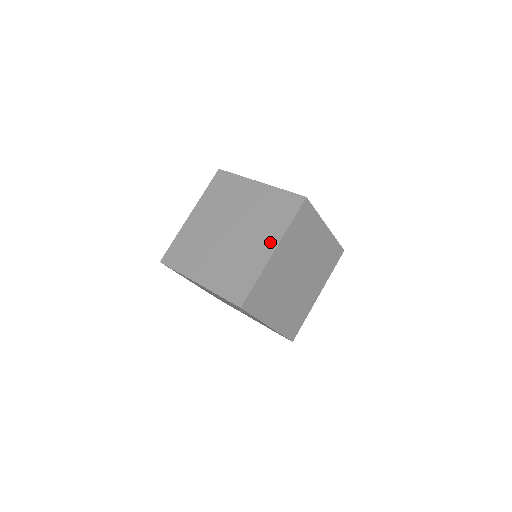
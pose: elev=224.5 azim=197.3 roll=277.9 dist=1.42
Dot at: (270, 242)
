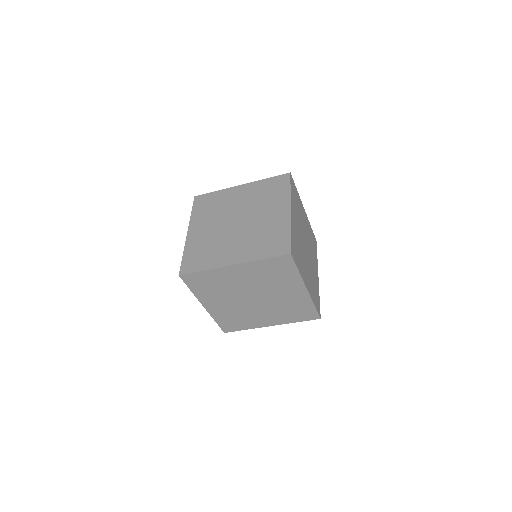
Dot at: (297, 288)
